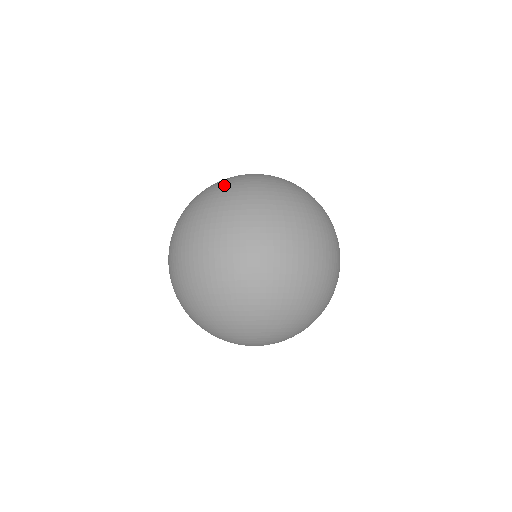
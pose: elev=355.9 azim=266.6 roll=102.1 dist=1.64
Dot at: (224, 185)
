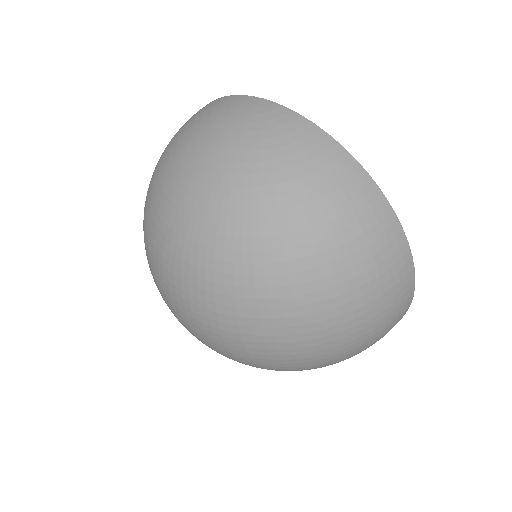
Dot at: (161, 177)
